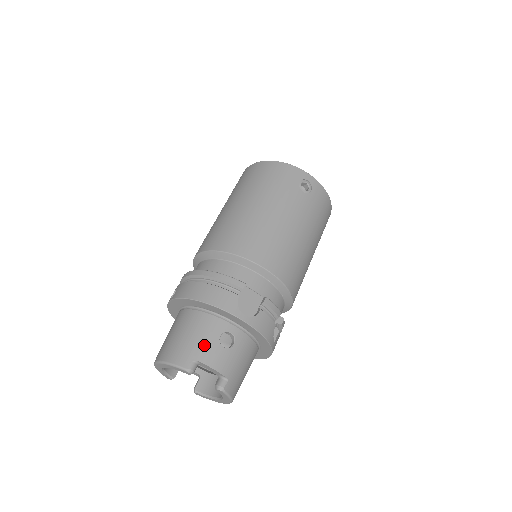
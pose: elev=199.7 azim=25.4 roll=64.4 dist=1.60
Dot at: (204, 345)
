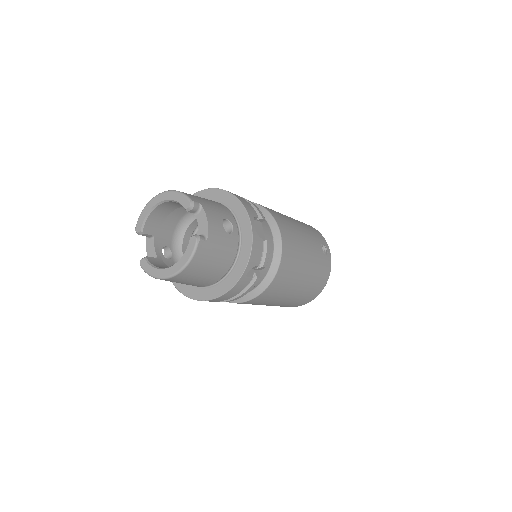
Dot at: (213, 208)
